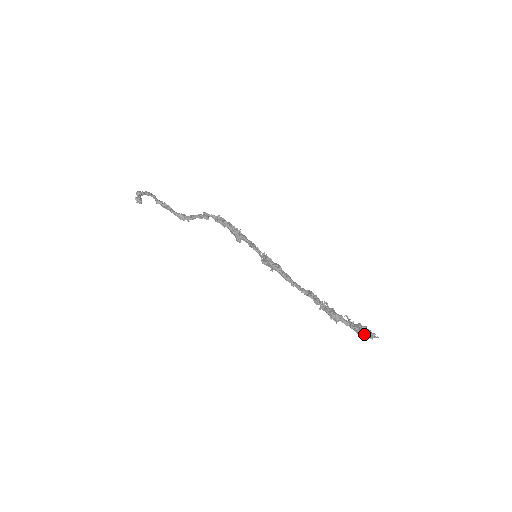
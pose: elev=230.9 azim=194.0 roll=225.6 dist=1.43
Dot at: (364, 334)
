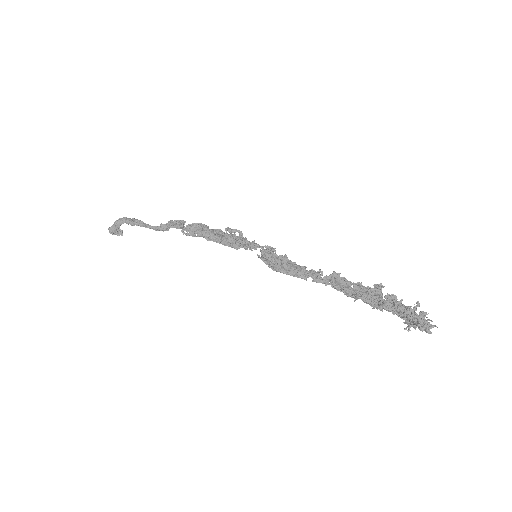
Dot at: (418, 326)
